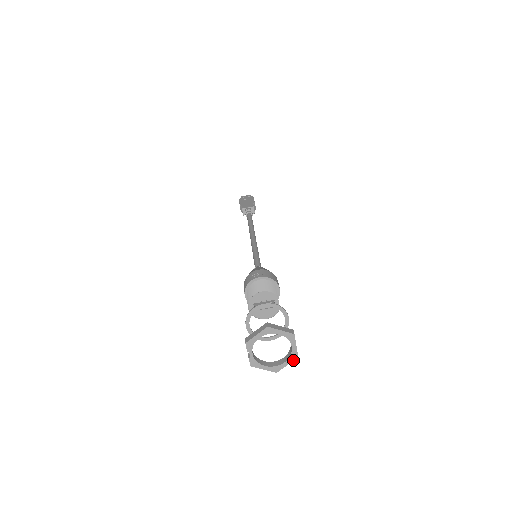
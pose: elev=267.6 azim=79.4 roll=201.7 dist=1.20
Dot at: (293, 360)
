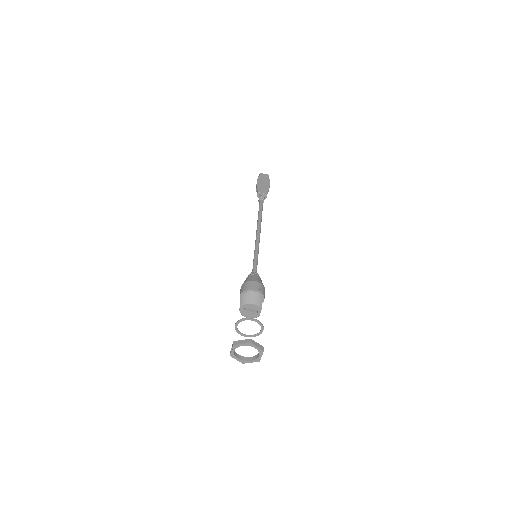
Dot at: occluded
